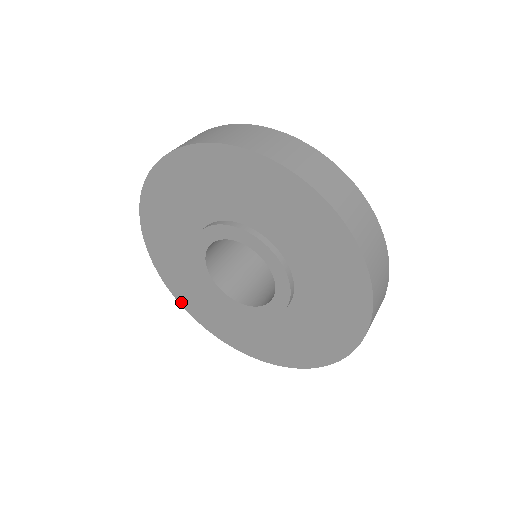
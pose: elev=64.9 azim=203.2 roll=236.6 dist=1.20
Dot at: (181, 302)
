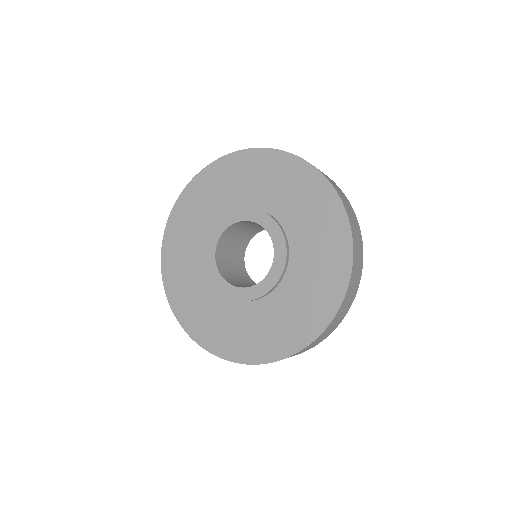
Dot at: (164, 264)
